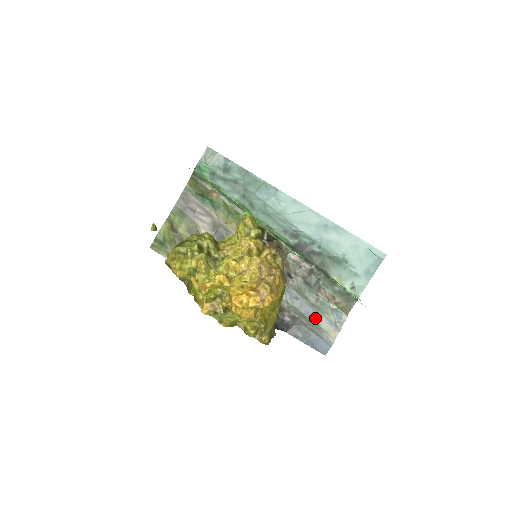
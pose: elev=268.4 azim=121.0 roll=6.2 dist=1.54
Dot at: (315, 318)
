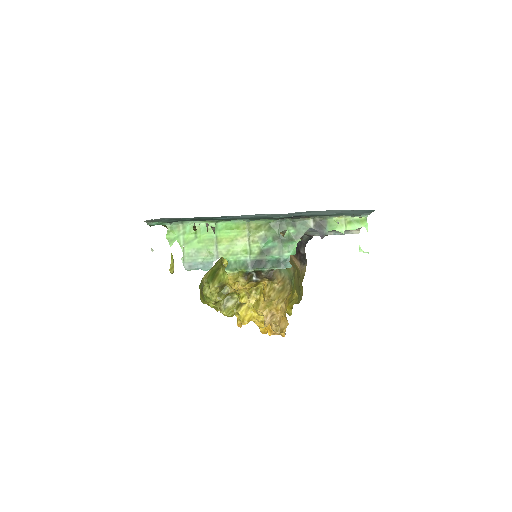
Dot at: (334, 230)
